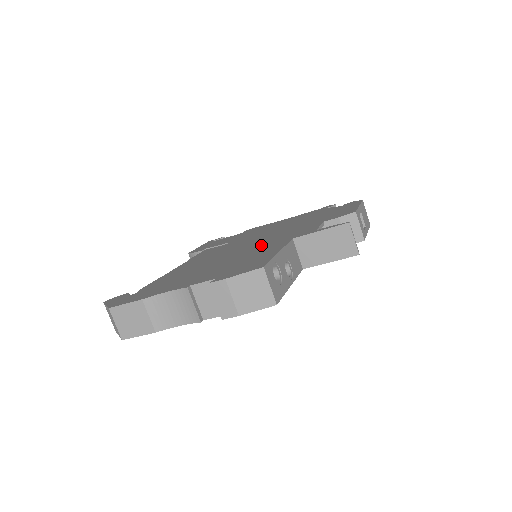
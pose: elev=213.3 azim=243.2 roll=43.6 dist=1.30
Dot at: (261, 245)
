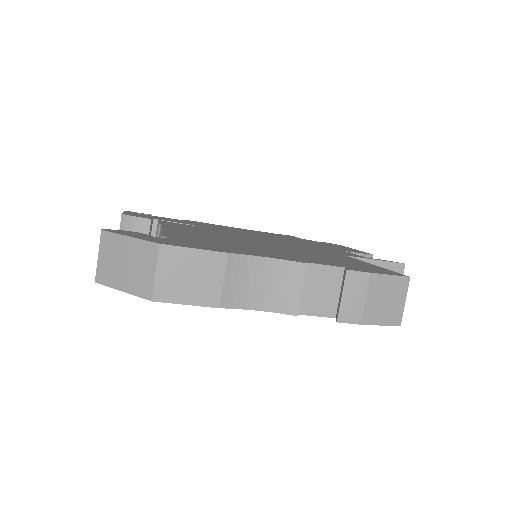
Dot at: (300, 247)
